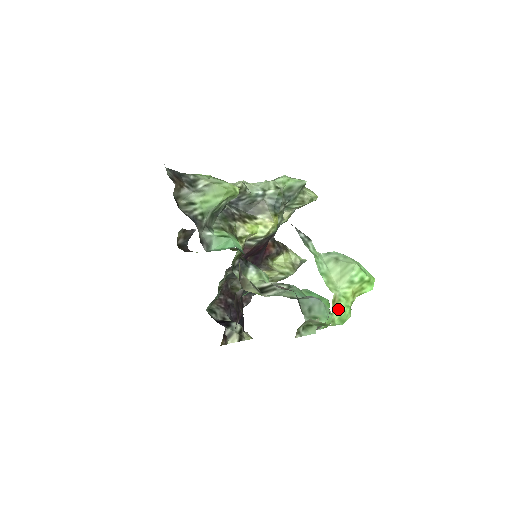
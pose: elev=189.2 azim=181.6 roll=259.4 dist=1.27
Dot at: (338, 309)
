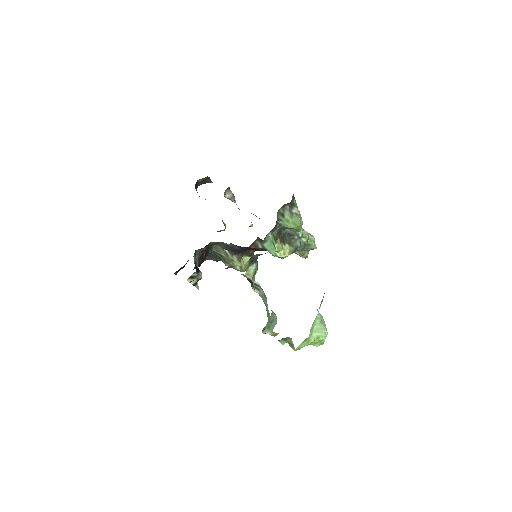
Dot at: (302, 344)
